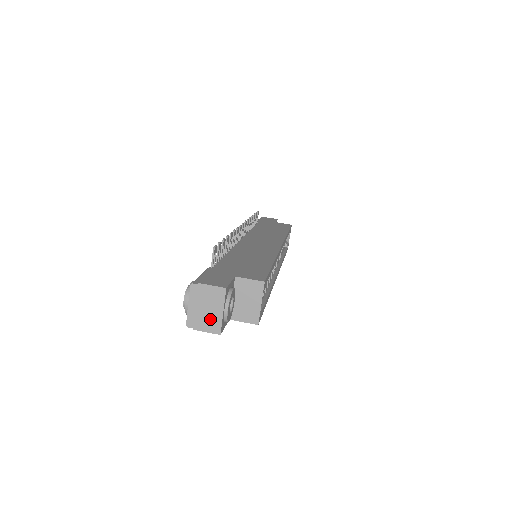
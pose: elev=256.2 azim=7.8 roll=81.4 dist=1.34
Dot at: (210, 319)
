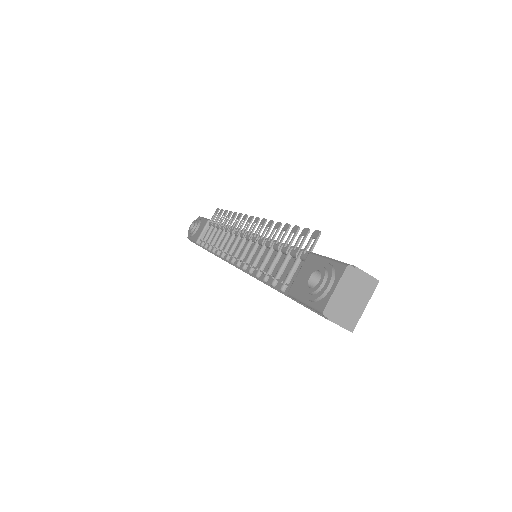
Dot at: (350, 311)
